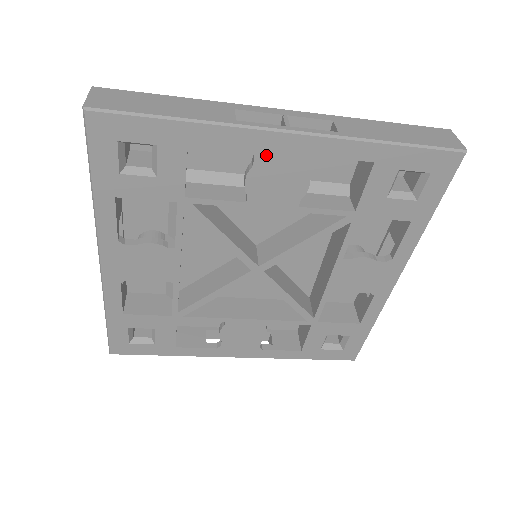
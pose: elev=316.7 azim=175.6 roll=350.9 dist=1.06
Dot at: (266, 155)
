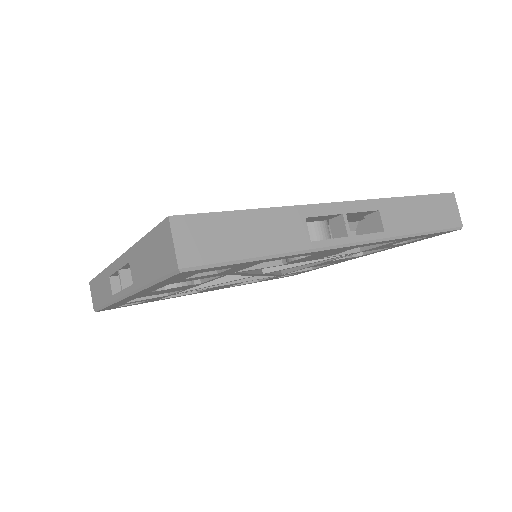
Dot at: (322, 253)
